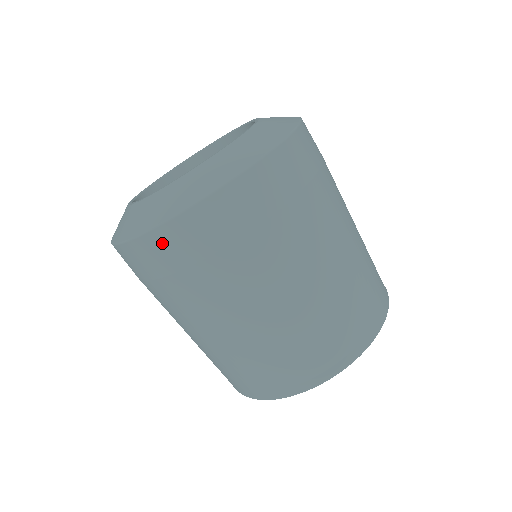
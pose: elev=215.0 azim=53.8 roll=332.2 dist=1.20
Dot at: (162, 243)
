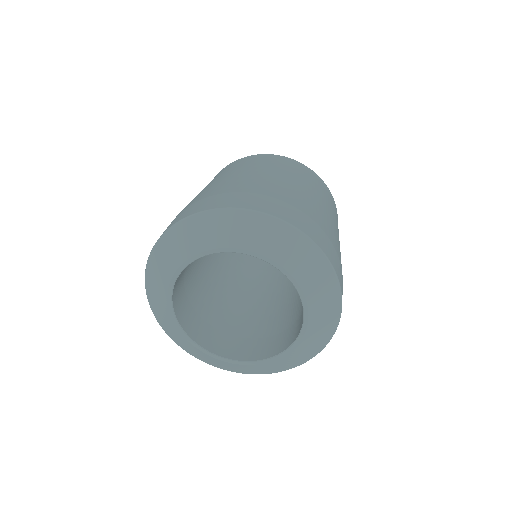
Dot at: occluded
